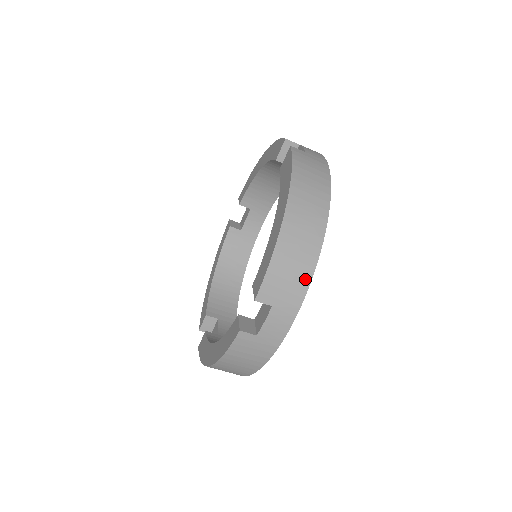
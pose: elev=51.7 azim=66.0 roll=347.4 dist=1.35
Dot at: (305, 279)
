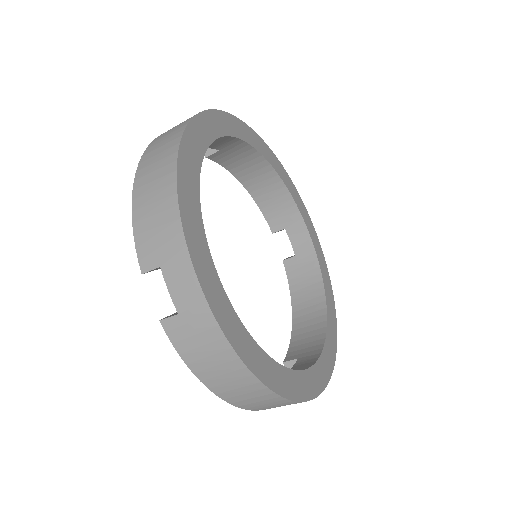
Dot at: (172, 211)
